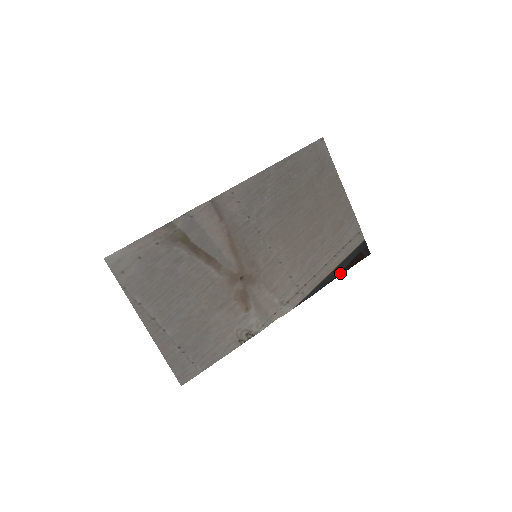
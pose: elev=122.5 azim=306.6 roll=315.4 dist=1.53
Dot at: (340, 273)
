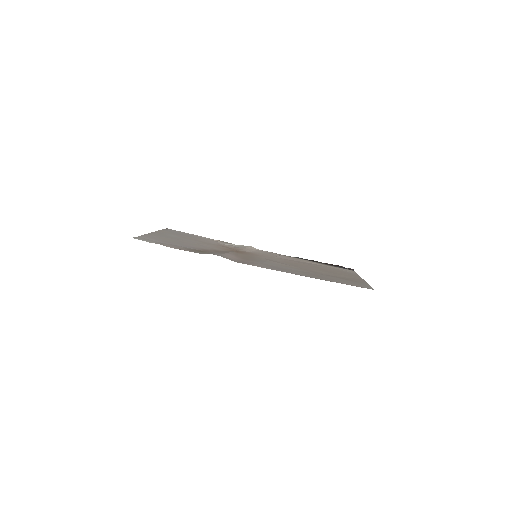
Dot at: (318, 262)
